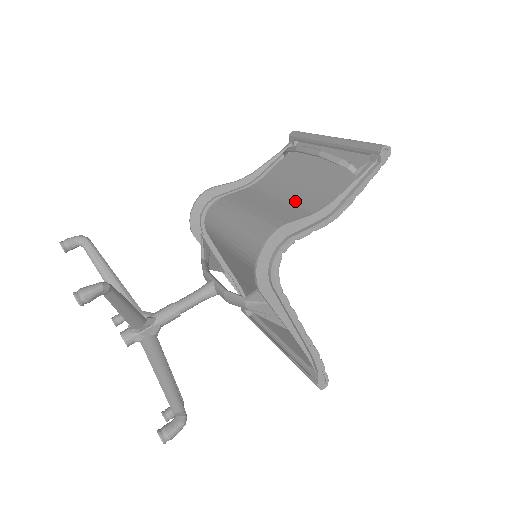
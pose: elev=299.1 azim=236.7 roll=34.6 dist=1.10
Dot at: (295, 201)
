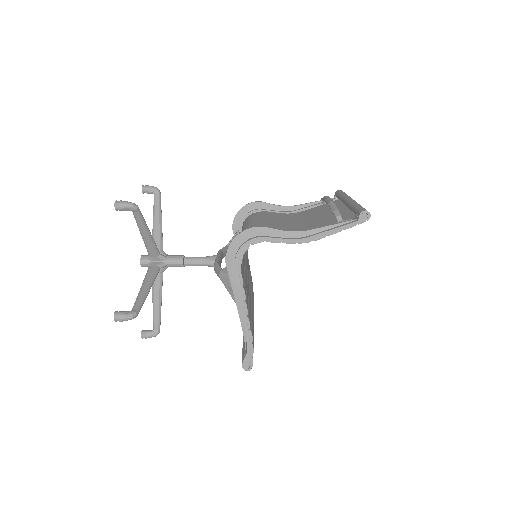
Dot at: (296, 227)
